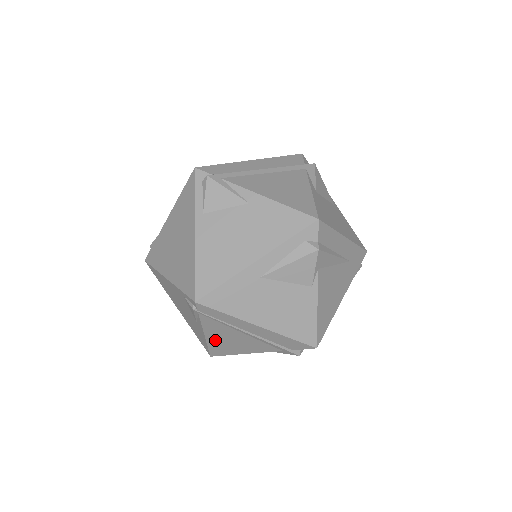
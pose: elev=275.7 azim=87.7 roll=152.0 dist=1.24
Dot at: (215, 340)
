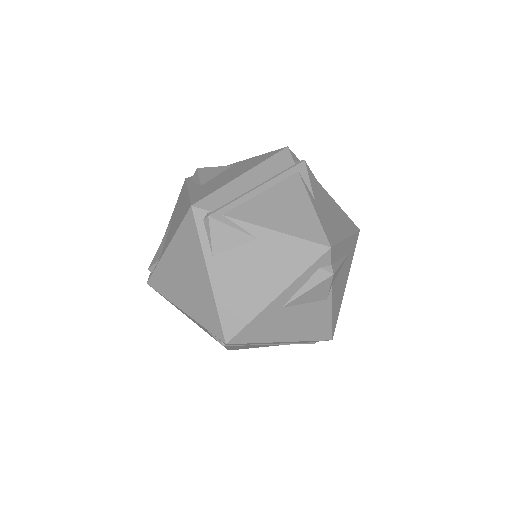
Dot at: occluded
